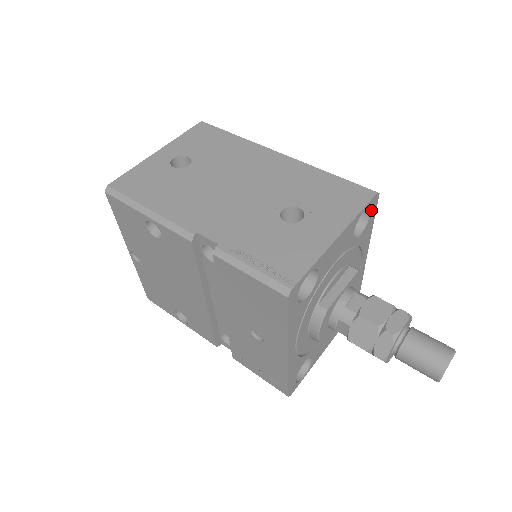
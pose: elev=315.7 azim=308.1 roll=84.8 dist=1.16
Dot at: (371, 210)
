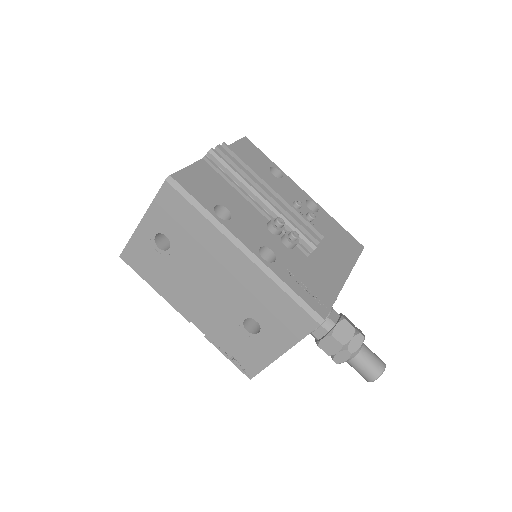
Dot at: occluded
